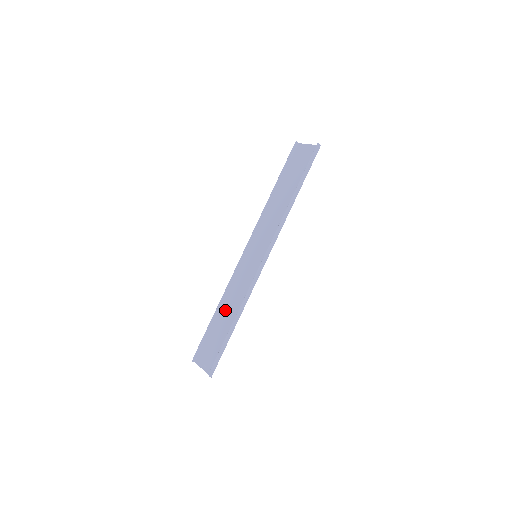
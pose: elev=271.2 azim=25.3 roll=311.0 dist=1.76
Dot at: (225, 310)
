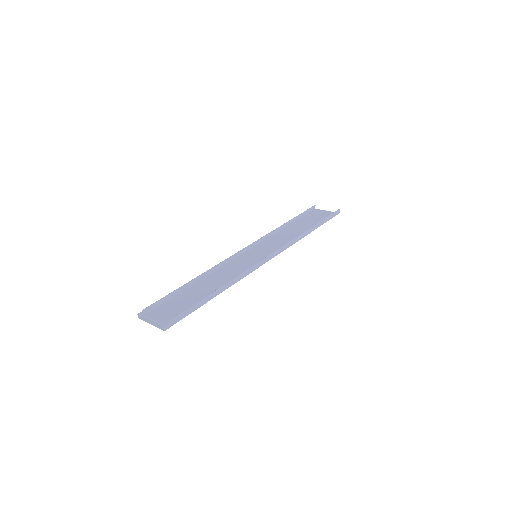
Dot at: (203, 284)
